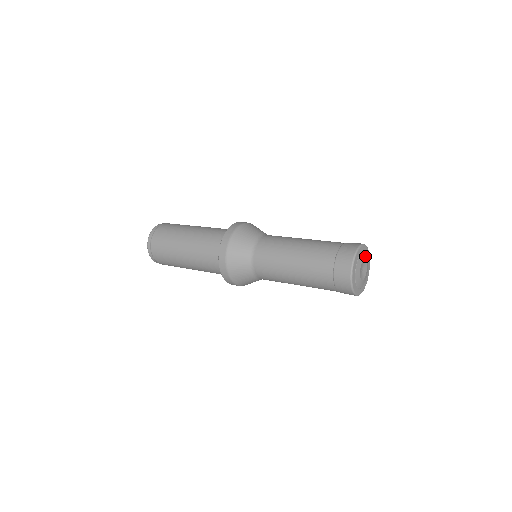
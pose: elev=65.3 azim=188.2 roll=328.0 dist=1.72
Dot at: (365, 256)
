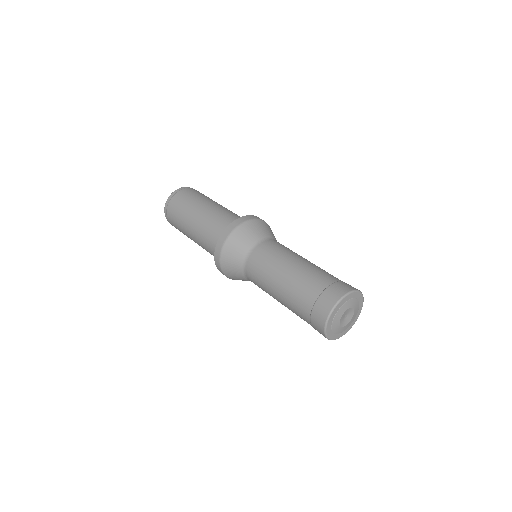
Dot at: (357, 306)
